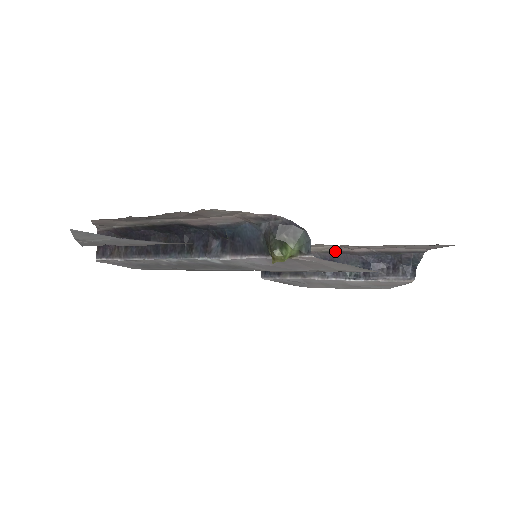
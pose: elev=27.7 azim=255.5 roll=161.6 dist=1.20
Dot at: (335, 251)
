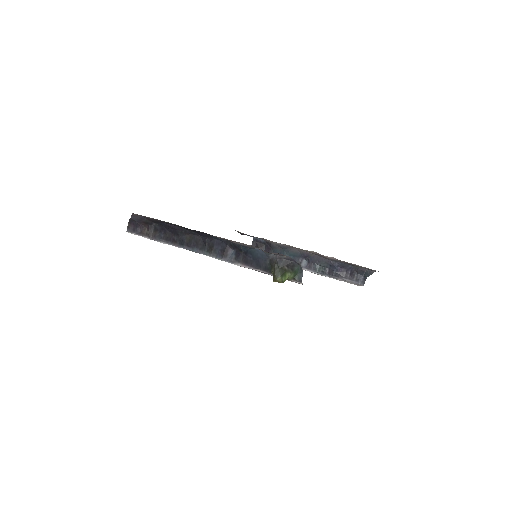
Dot at: (312, 253)
